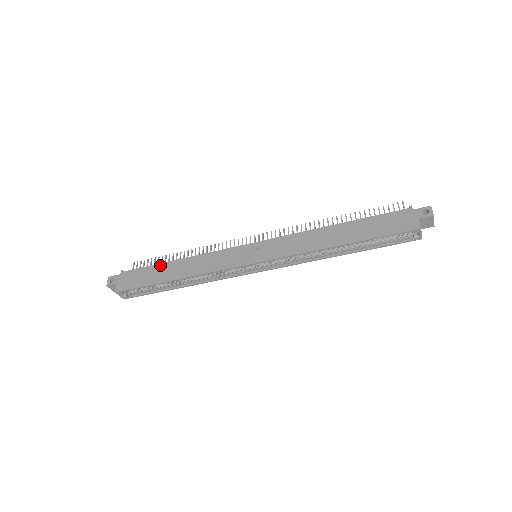
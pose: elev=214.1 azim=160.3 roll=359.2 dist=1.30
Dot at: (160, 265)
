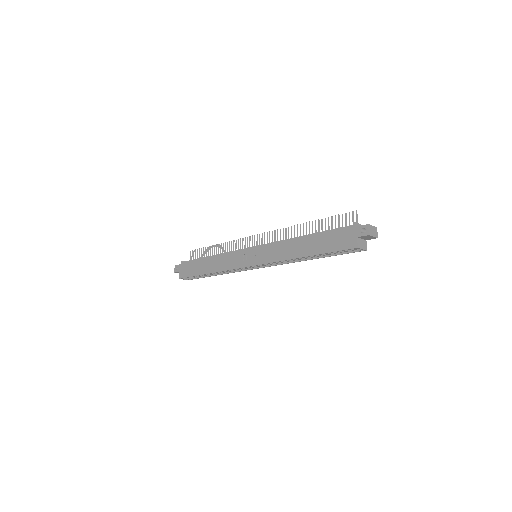
Dot at: (200, 260)
